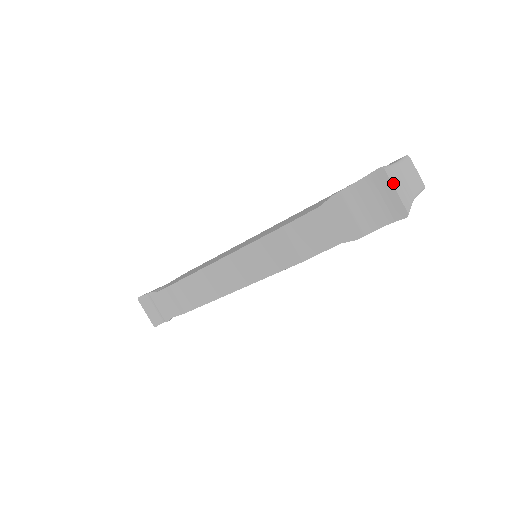
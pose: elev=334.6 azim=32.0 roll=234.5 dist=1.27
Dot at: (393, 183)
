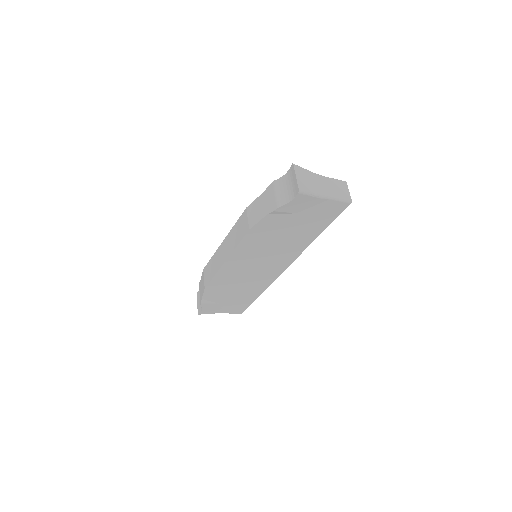
Dot at: (297, 173)
